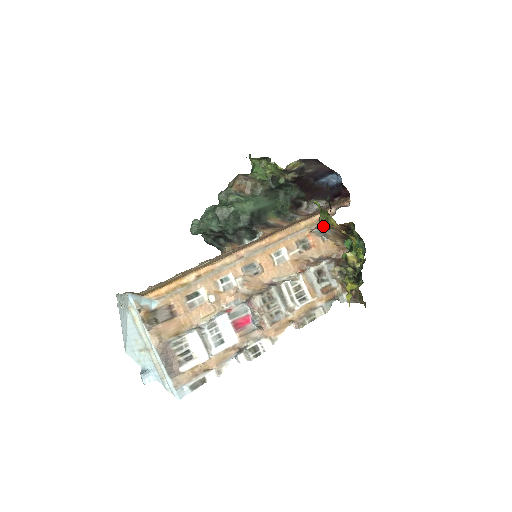
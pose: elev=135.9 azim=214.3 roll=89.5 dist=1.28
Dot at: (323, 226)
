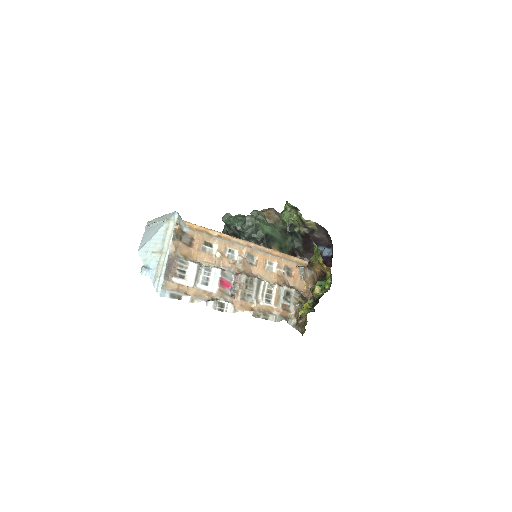
Dot at: (309, 265)
